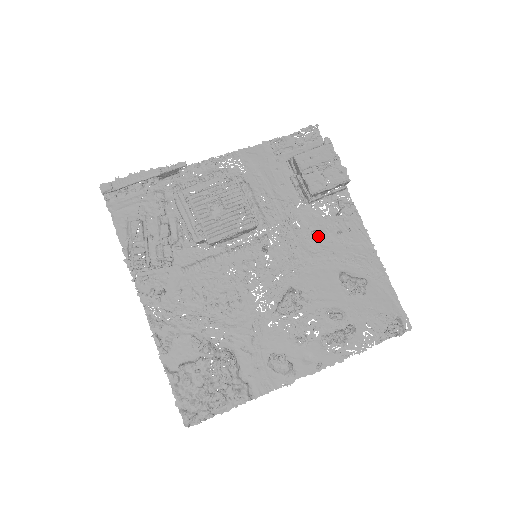
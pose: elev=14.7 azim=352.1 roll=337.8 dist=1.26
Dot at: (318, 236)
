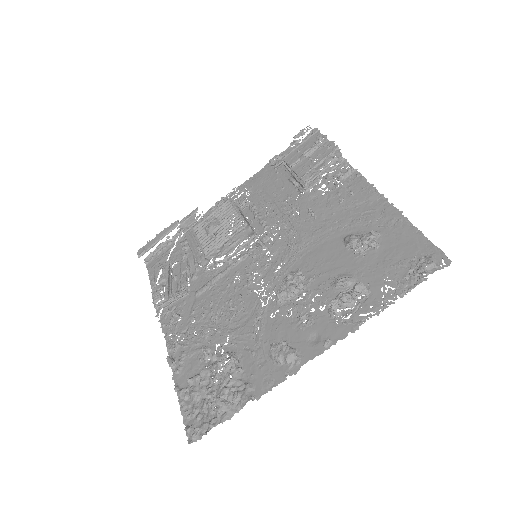
Dot at: (319, 214)
